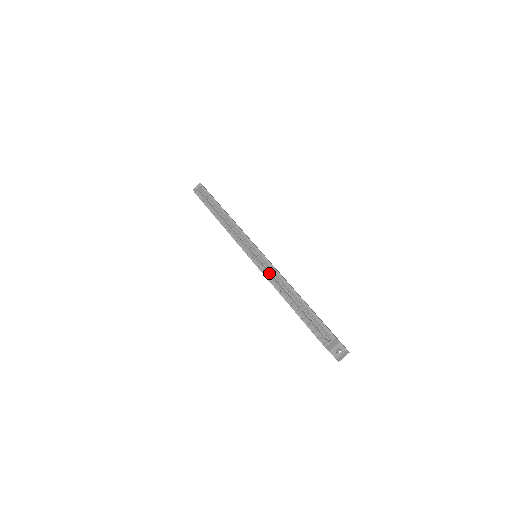
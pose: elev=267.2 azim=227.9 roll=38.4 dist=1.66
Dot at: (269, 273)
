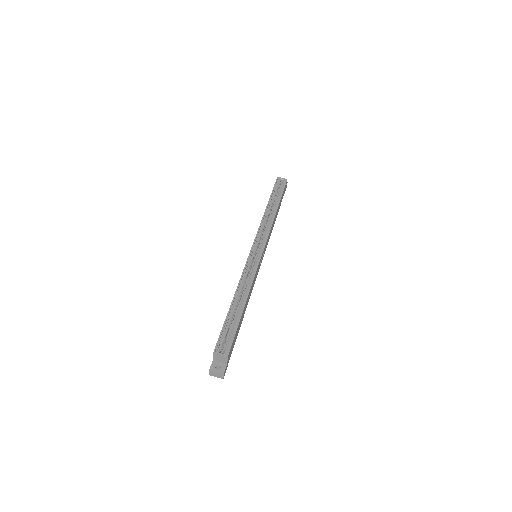
Dot at: occluded
